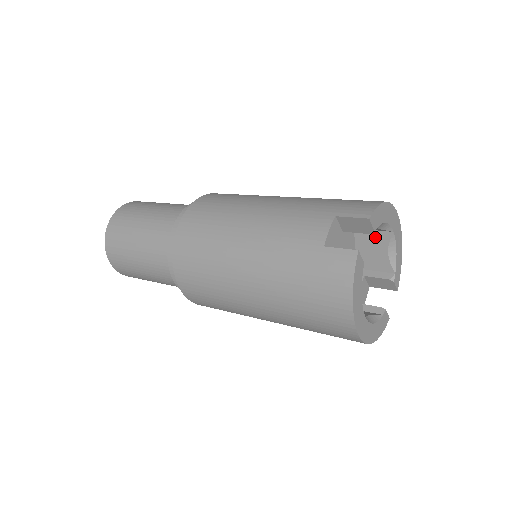
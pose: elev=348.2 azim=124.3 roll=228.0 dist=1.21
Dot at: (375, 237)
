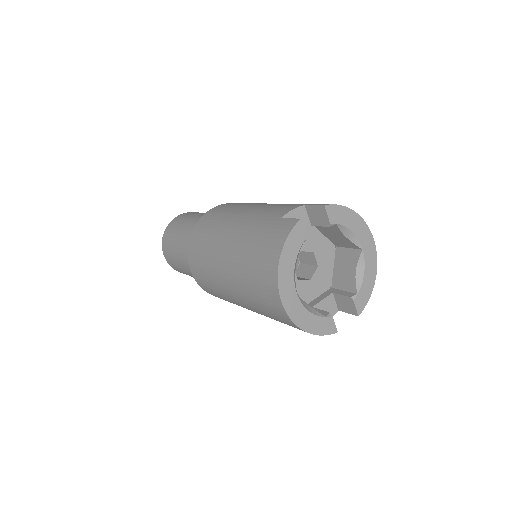
Dot at: (349, 255)
